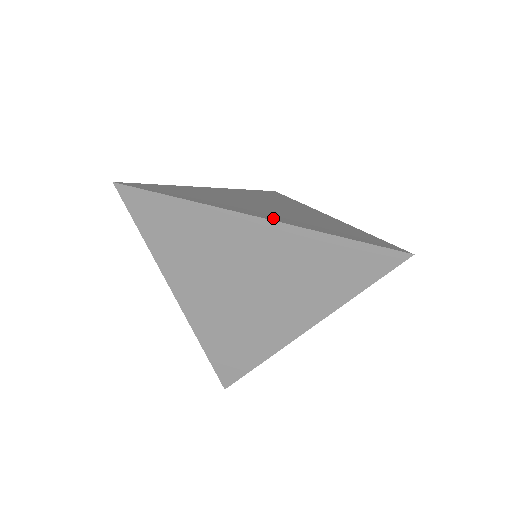
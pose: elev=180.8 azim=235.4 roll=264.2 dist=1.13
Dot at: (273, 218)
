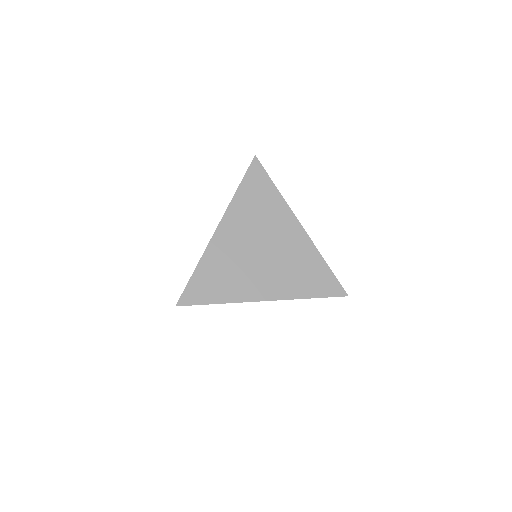
Dot at: (270, 294)
